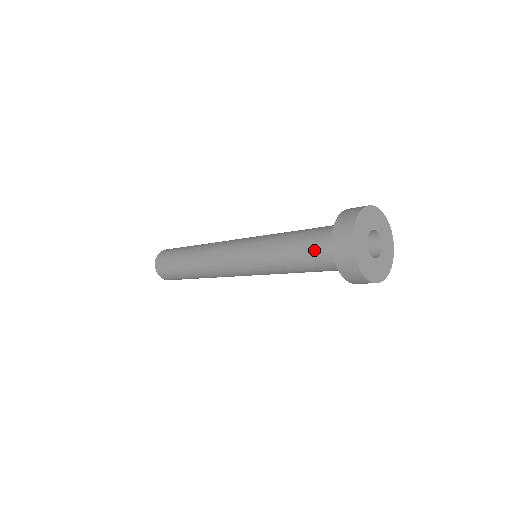
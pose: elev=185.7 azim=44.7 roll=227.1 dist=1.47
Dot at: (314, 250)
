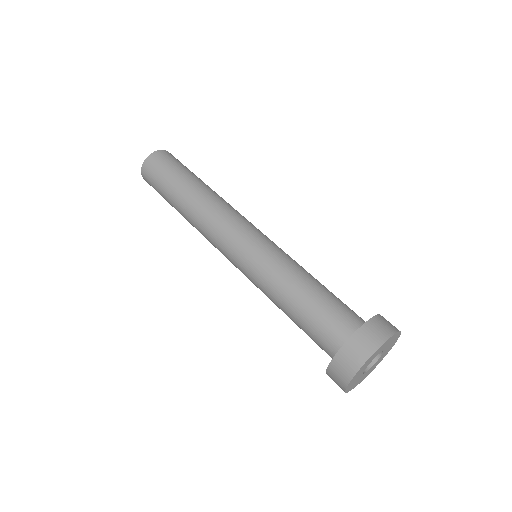
Dot at: occluded
